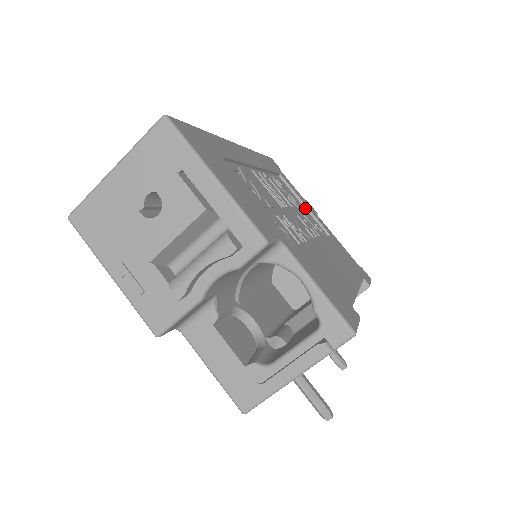
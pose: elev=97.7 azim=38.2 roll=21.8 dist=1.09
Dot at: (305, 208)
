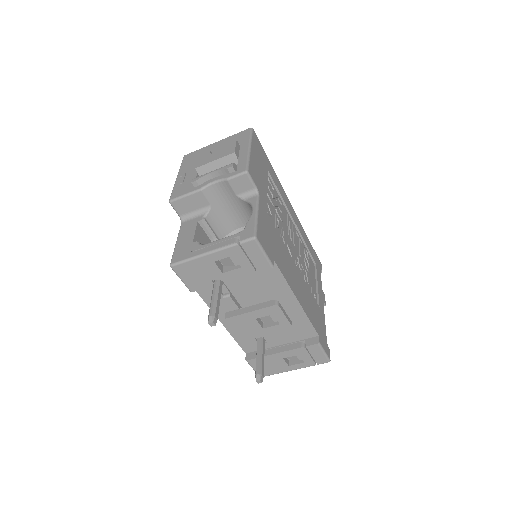
Dot at: (316, 286)
